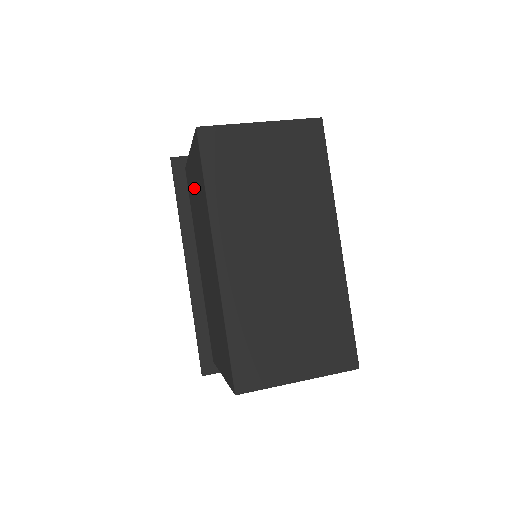
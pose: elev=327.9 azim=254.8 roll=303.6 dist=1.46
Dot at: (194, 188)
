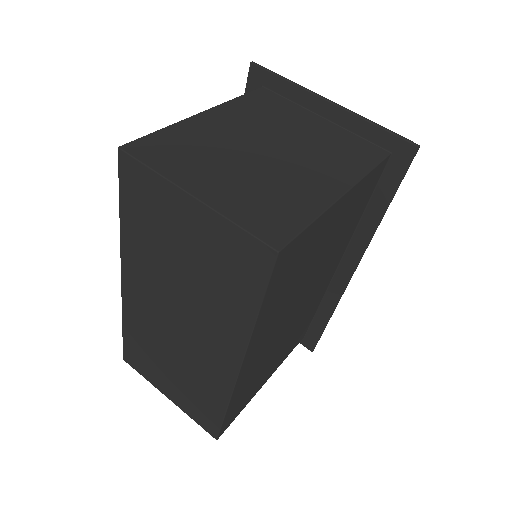
Dot at: occluded
